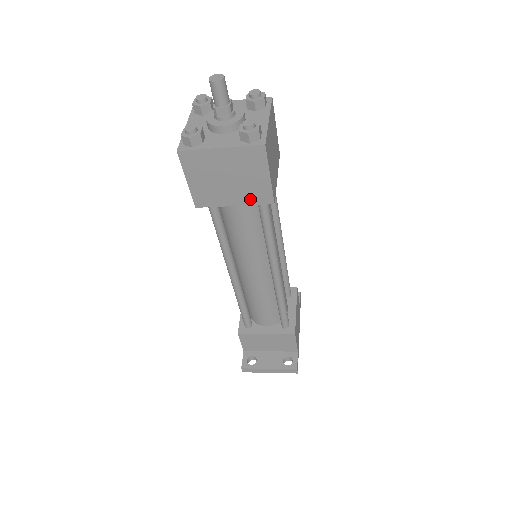
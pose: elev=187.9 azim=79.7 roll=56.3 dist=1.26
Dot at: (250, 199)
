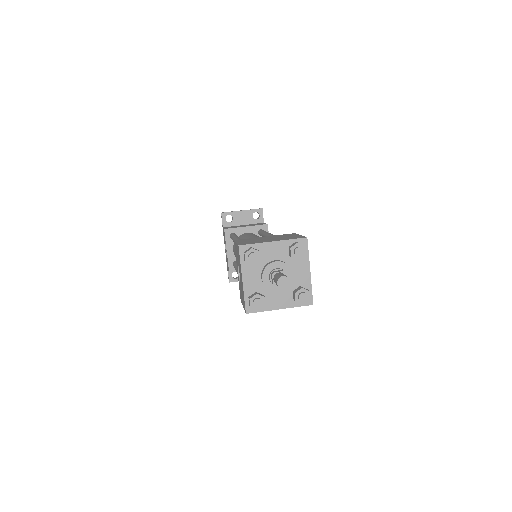
Dot at: occluded
